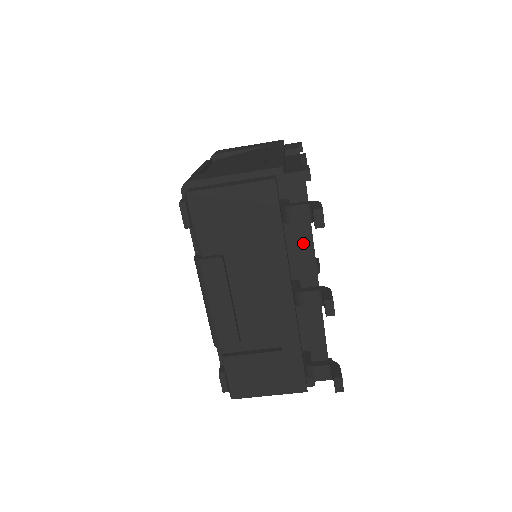
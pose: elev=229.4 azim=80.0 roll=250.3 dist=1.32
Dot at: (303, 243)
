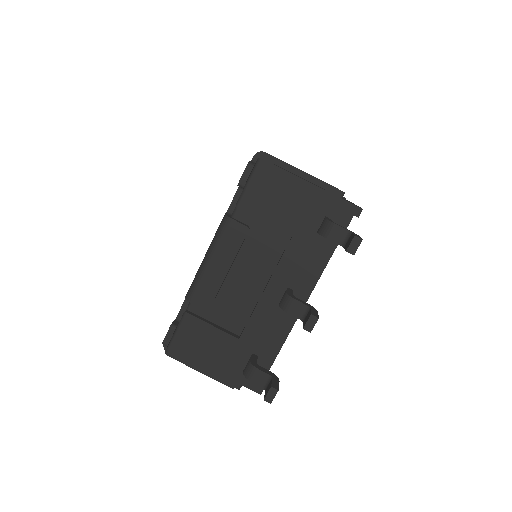
Dot at: (317, 262)
